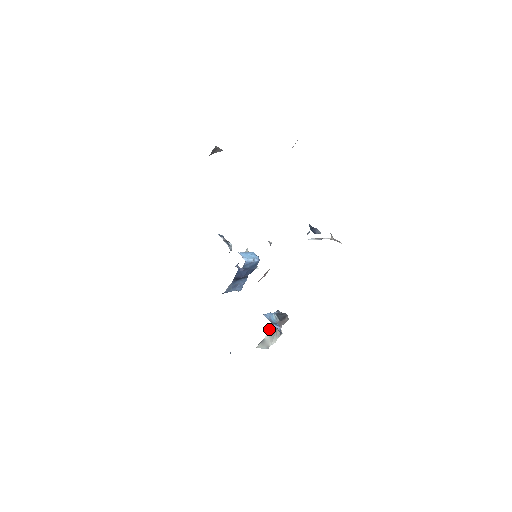
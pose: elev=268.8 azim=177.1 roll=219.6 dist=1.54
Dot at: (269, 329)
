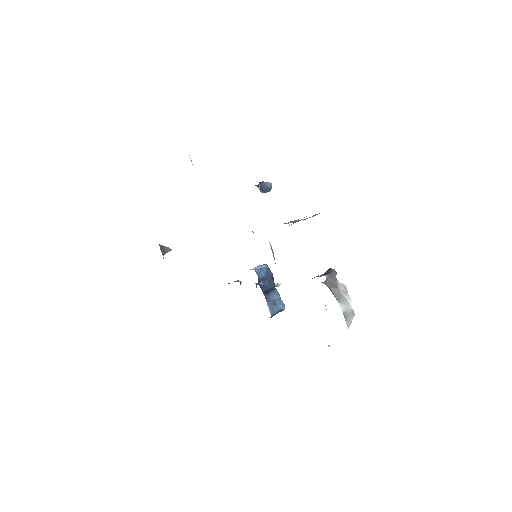
Dot at: occluded
